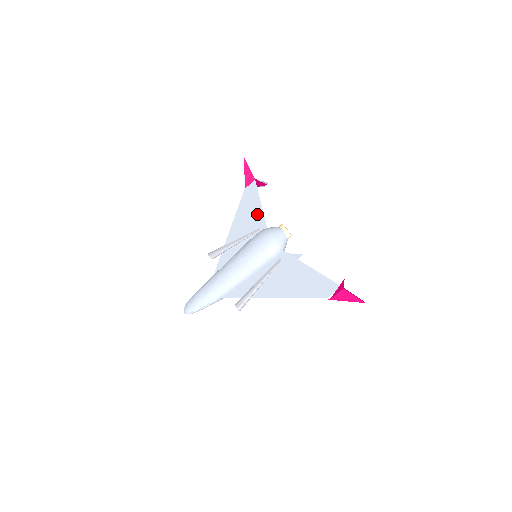
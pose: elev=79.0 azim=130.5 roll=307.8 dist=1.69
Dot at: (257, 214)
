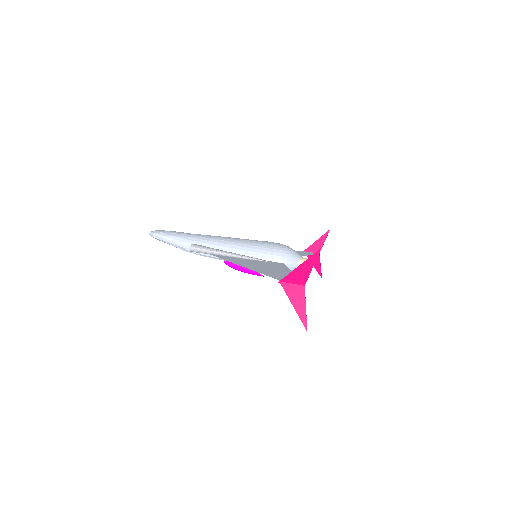
Dot at: occluded
